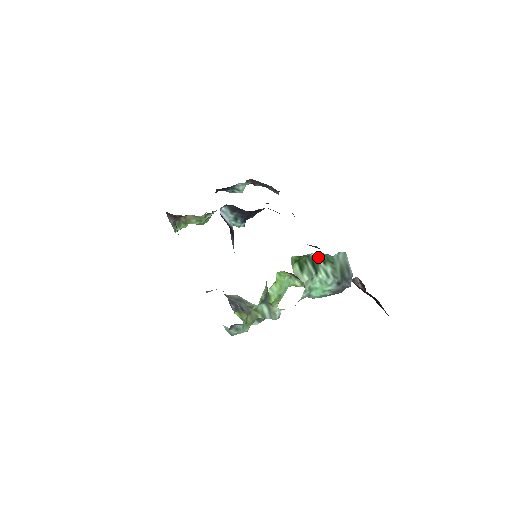
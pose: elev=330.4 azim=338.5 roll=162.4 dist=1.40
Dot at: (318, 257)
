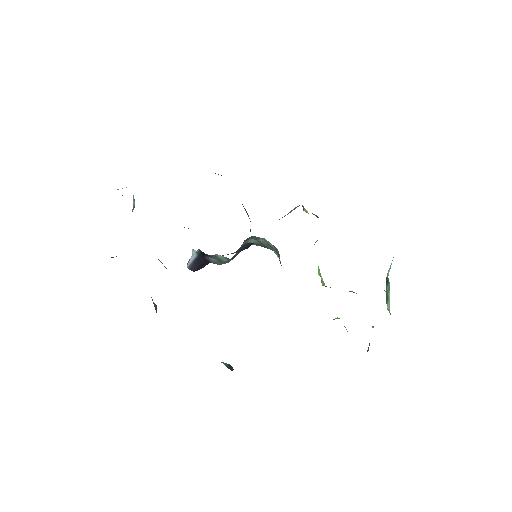
Dot at: occluded
